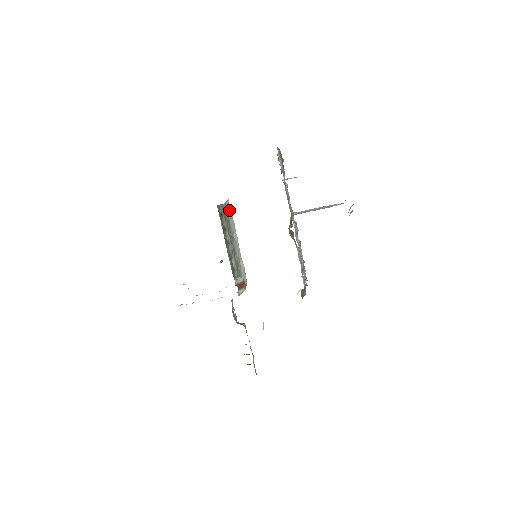
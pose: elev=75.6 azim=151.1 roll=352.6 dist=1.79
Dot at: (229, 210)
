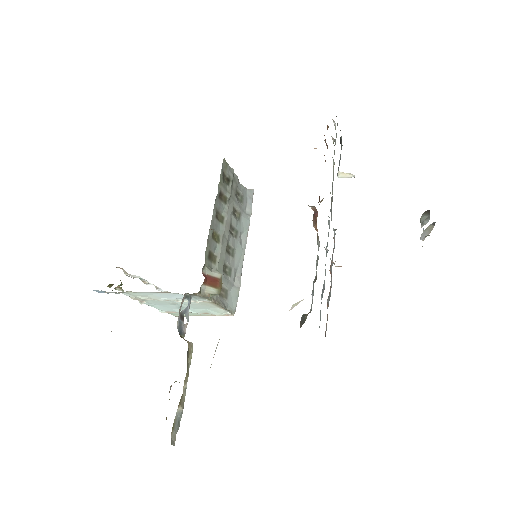
Dot at: (249, 203)
